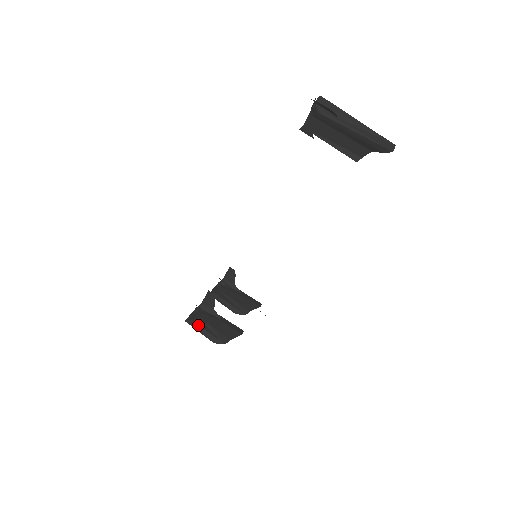
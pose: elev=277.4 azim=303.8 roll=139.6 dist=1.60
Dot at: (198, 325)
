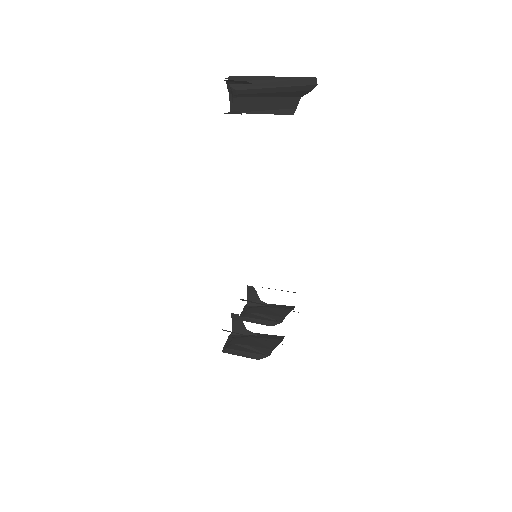
Dot at: (236, 350)
